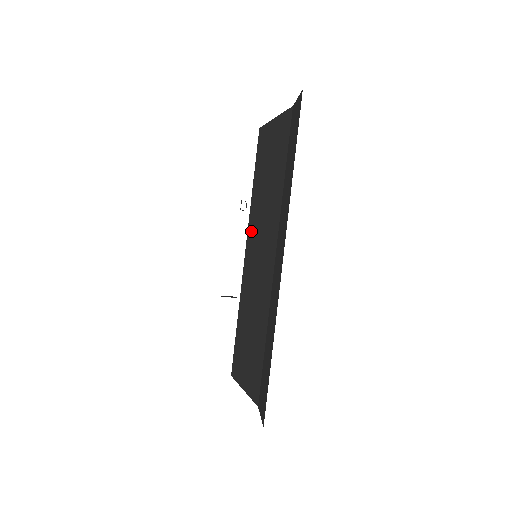
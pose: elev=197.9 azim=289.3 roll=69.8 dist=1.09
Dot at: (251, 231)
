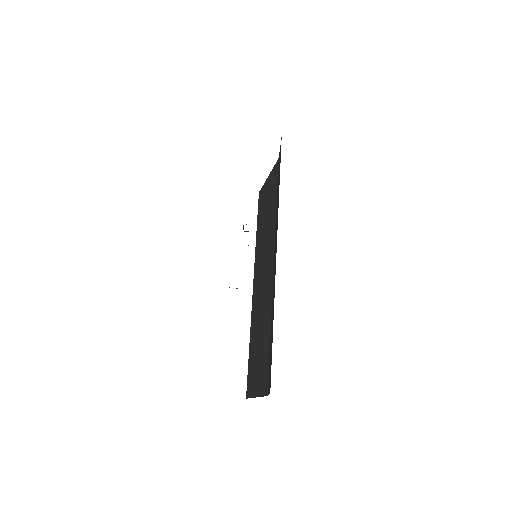
Dot at: (256, 266)
